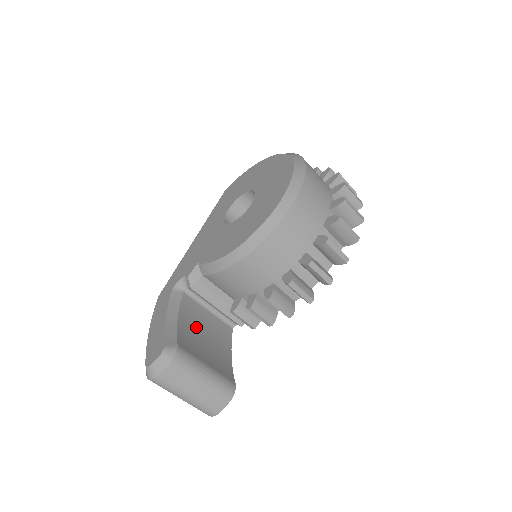
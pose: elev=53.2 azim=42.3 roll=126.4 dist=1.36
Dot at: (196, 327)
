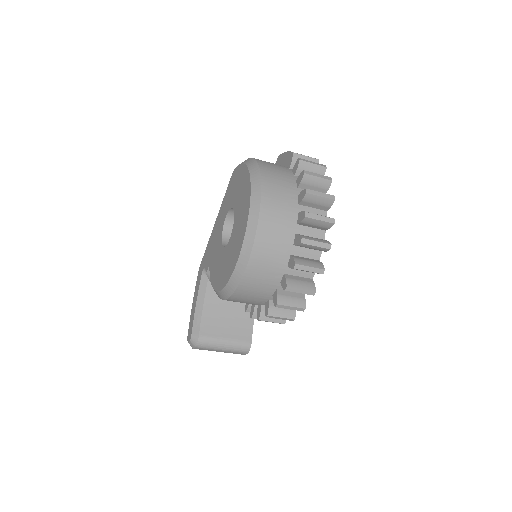
Dot at: (221, 304)
